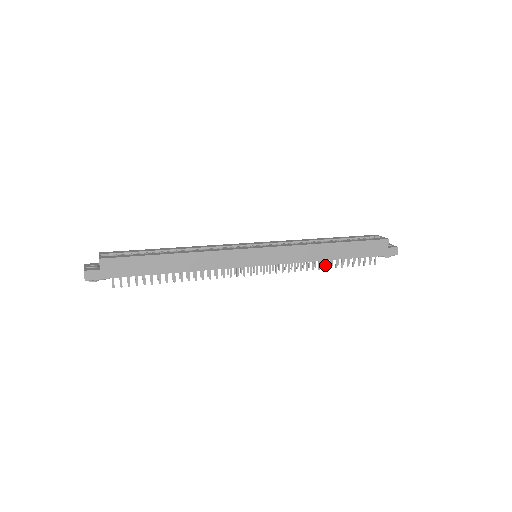
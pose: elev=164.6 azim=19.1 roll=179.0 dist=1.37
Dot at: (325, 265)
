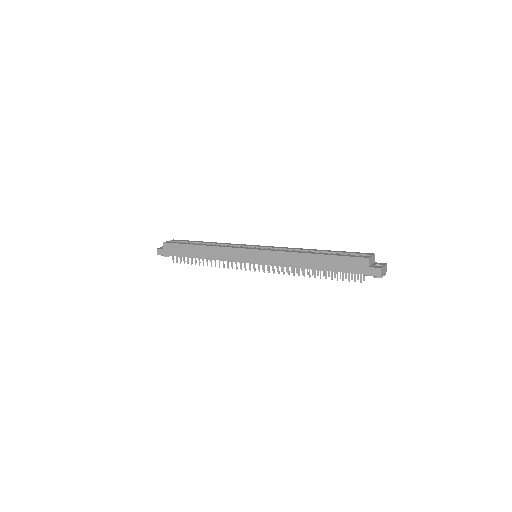
Dot at: occluded
